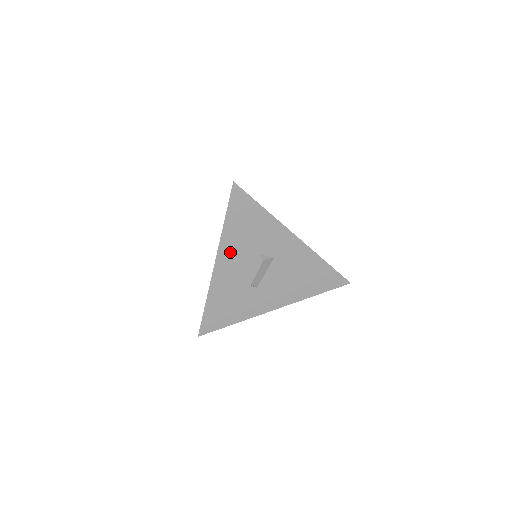
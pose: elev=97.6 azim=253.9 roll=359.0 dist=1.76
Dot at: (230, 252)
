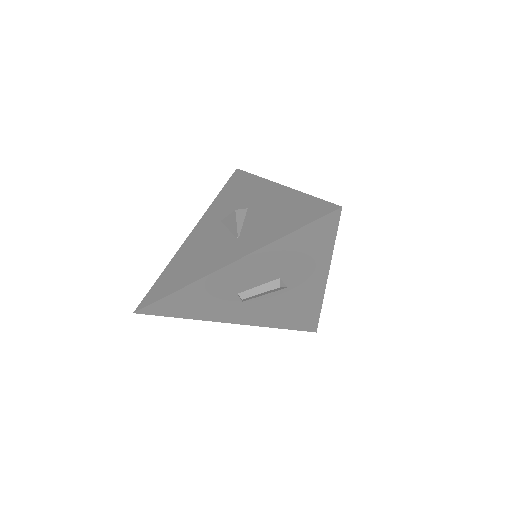
Dot at: (257, 262)
